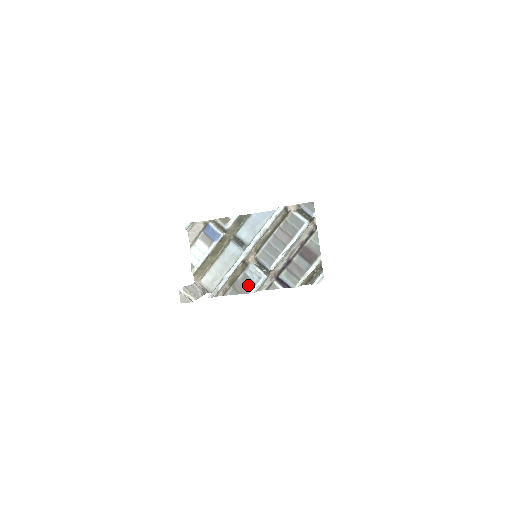
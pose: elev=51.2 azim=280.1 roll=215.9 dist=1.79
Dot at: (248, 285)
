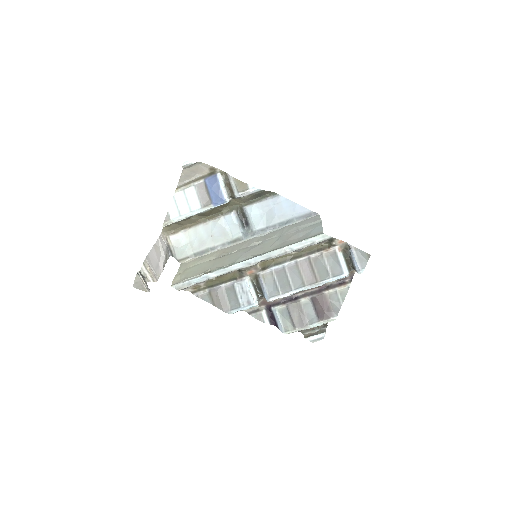
Dot at: (230, 301)
